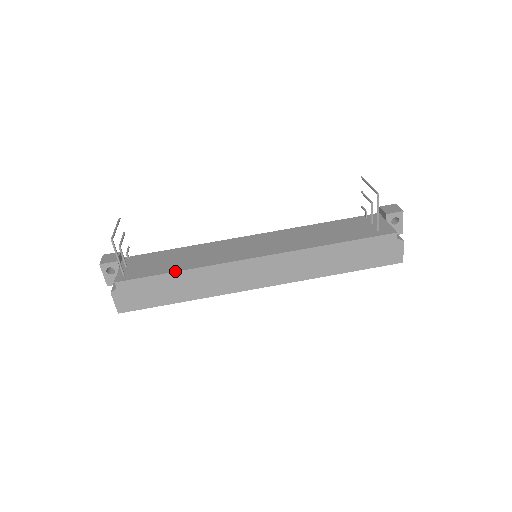
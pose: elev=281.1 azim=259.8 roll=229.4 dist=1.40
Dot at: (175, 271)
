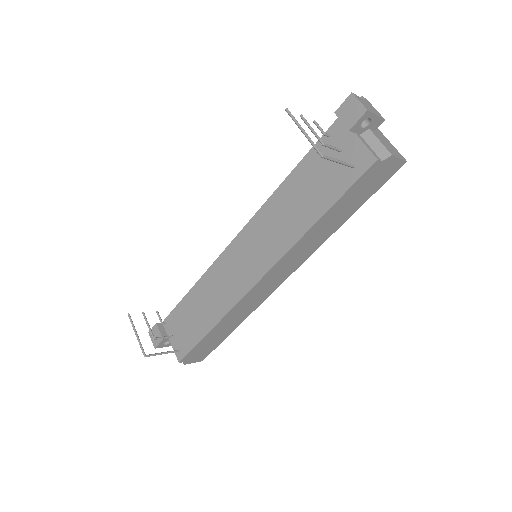
Dot at: (209, 331)
